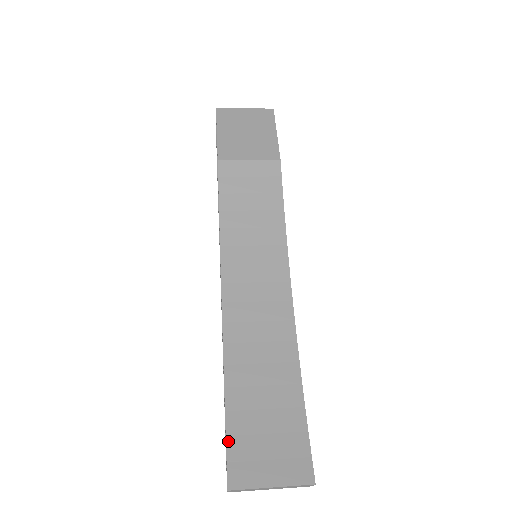
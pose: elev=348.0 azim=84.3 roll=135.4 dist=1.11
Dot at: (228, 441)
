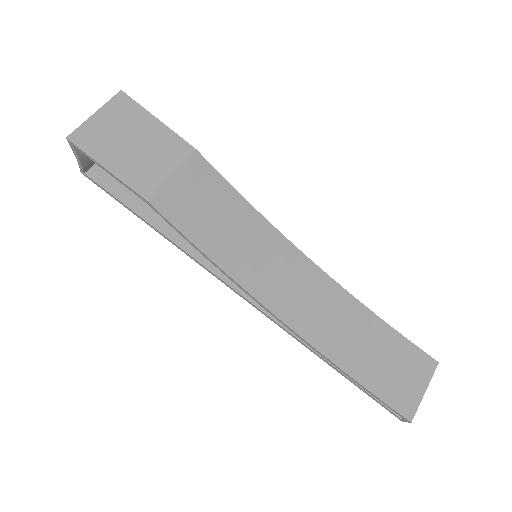
Dot at: (382, 398)
